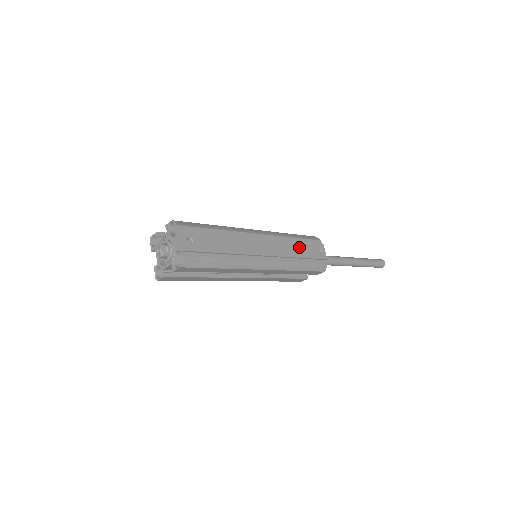
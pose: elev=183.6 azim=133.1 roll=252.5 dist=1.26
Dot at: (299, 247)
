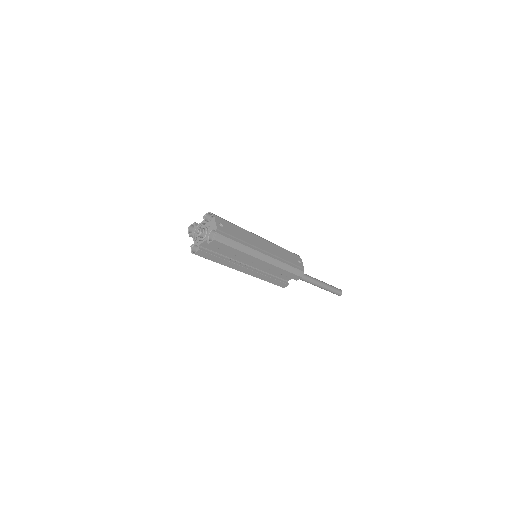
Dot at: (286, 254)
